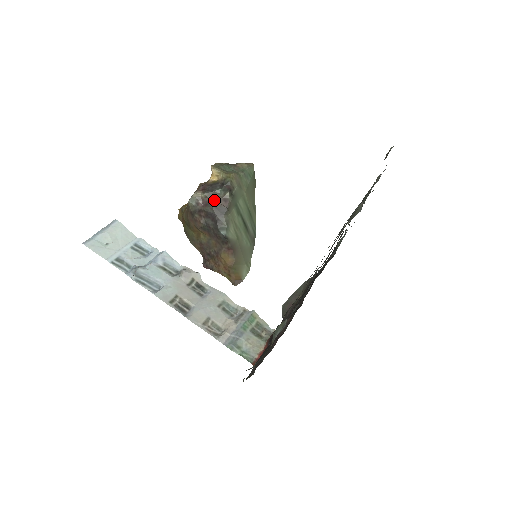
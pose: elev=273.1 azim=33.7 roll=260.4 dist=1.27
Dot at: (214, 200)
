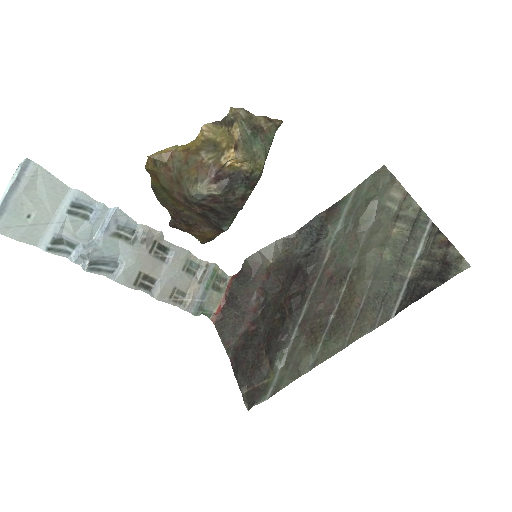
Dot at: (230, 199)
